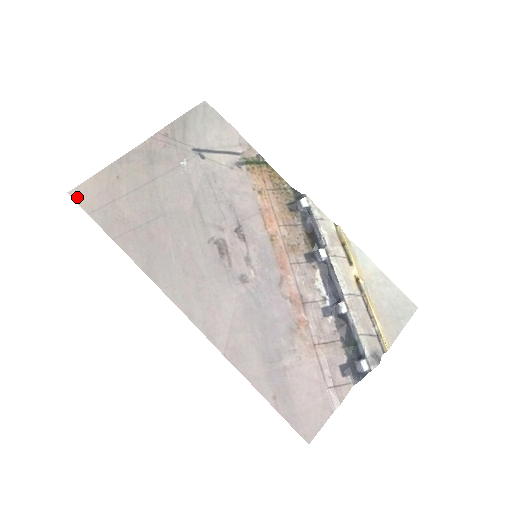
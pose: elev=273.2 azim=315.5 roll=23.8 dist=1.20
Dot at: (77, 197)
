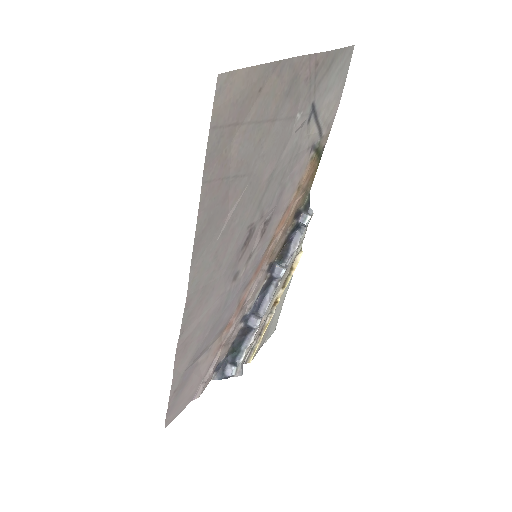
Dot at: (220, 90)
